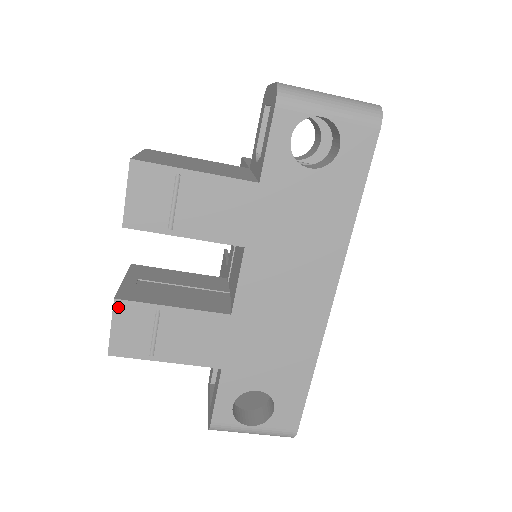
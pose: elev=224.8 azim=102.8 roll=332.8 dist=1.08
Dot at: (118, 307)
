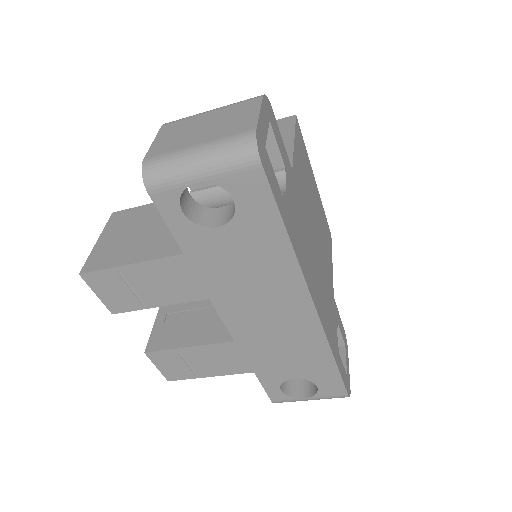
Dot at: (151, 356)
